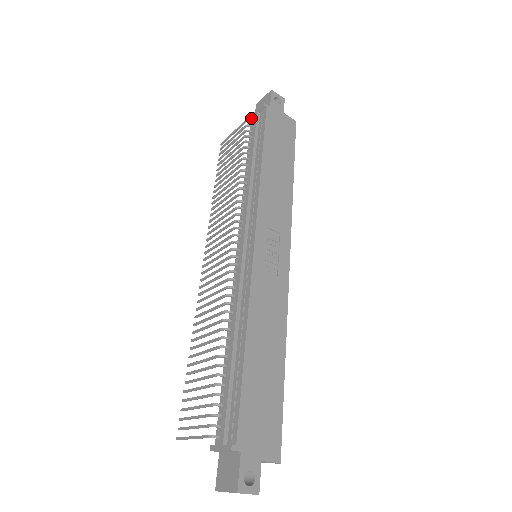
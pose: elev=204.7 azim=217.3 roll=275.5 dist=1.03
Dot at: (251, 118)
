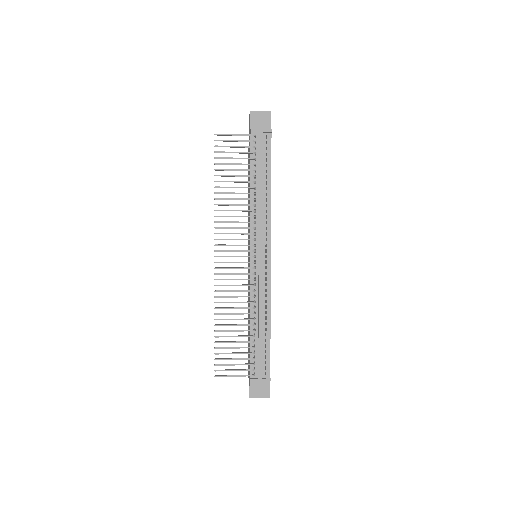
Dot at: (254, 132)
